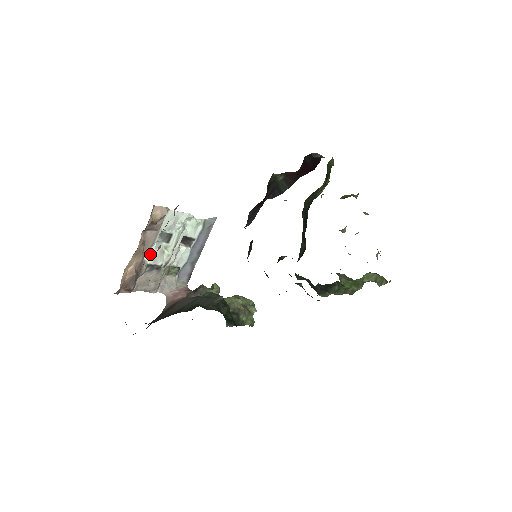
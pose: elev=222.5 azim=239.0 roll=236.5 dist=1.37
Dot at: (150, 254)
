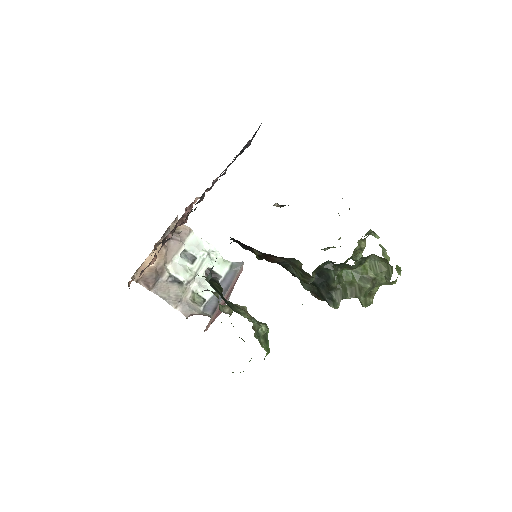
Dot at: (173, 265)
